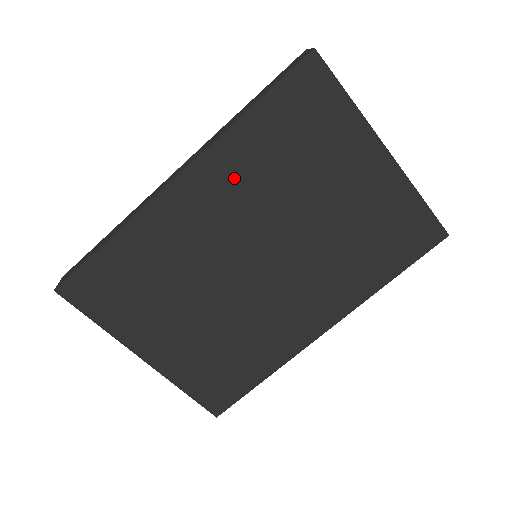
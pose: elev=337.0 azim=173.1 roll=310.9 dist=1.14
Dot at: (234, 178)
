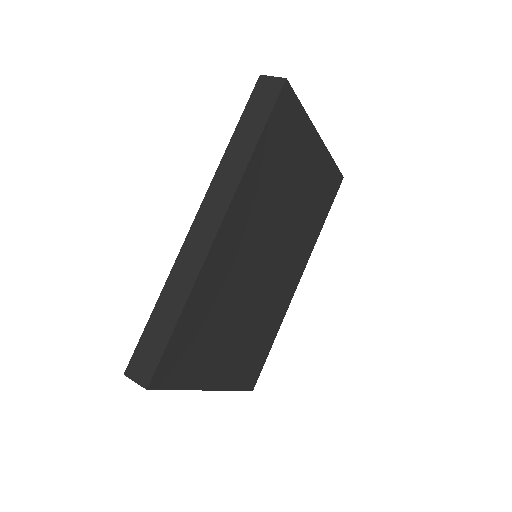
Dot at: (252, 205)
